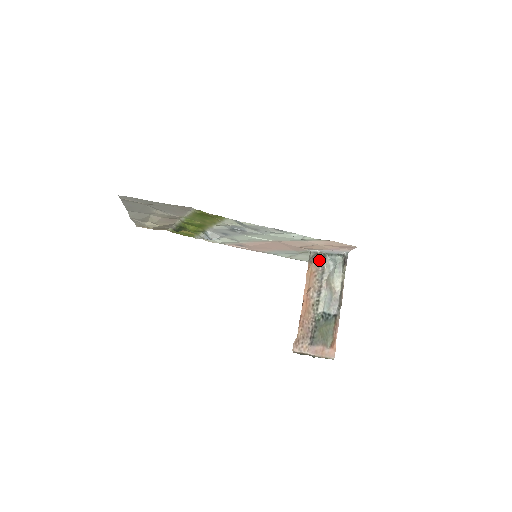
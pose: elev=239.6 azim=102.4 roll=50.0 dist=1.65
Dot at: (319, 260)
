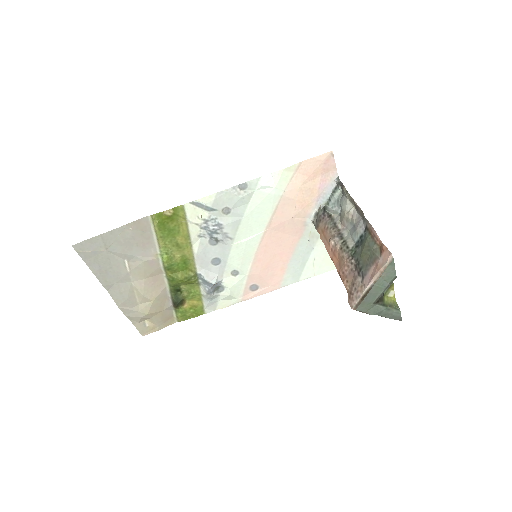
Dot at: (322, 215)
